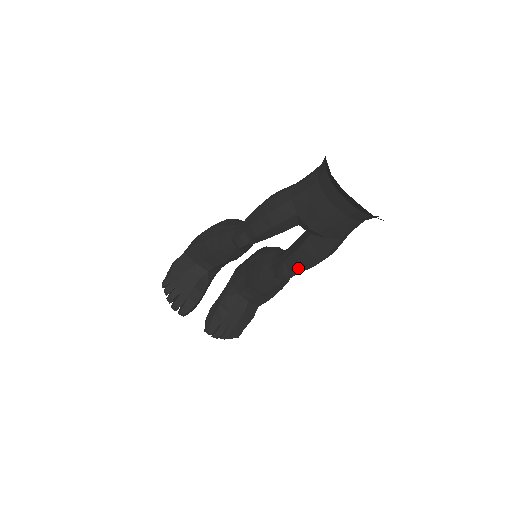
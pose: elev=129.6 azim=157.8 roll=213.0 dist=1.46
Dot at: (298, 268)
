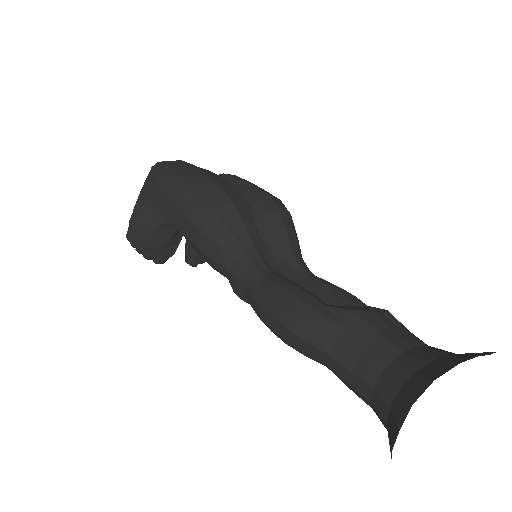
Dot at: occluded
